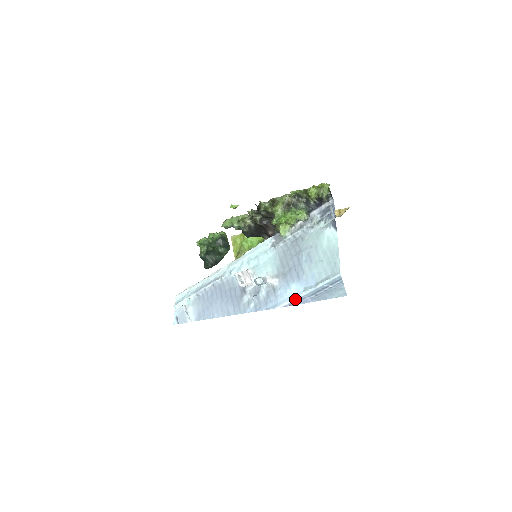
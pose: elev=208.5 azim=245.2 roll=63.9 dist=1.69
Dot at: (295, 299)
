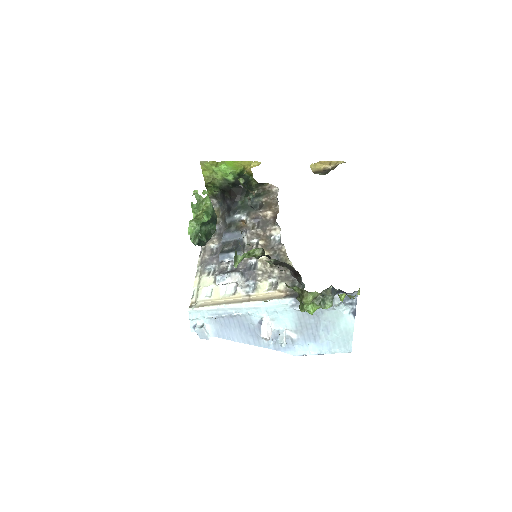
Dot at: occluded
